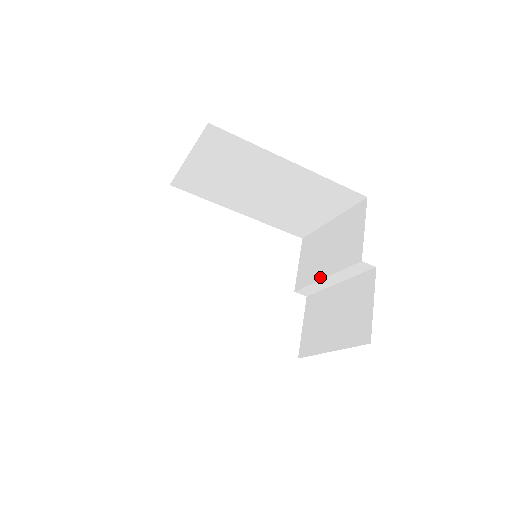
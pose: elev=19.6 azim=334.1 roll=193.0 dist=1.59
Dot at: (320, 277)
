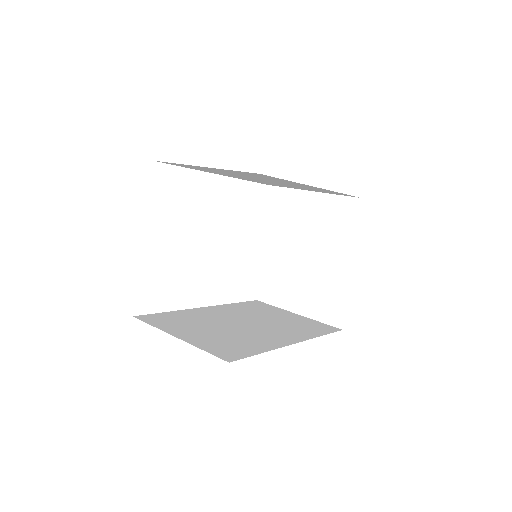
Dot at: (295, 249)
